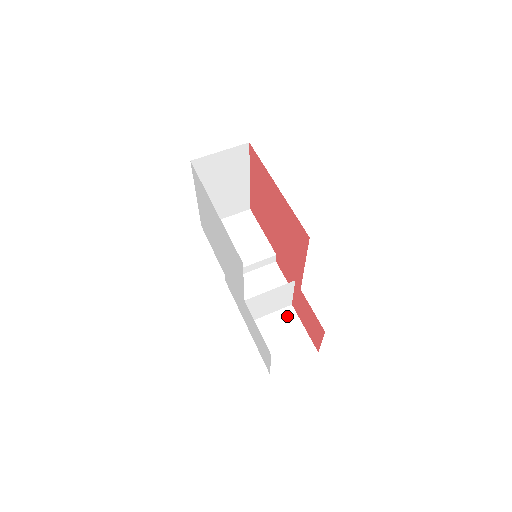
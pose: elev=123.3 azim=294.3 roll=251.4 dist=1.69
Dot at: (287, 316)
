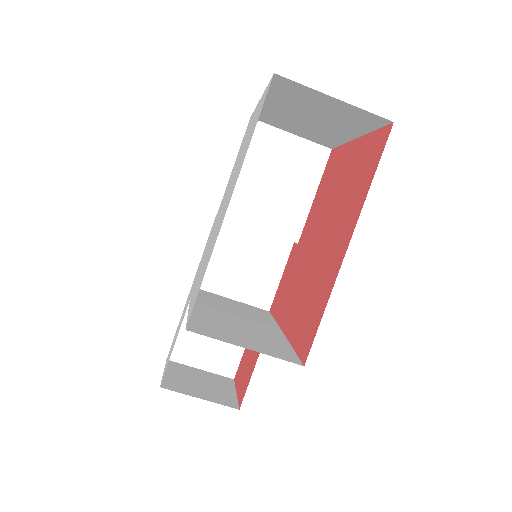
Dot at: occluded
